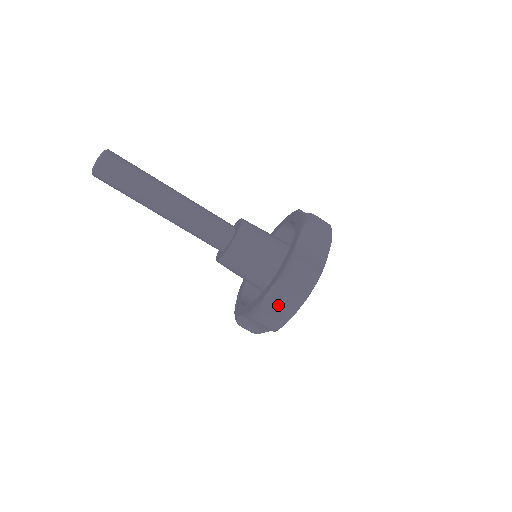
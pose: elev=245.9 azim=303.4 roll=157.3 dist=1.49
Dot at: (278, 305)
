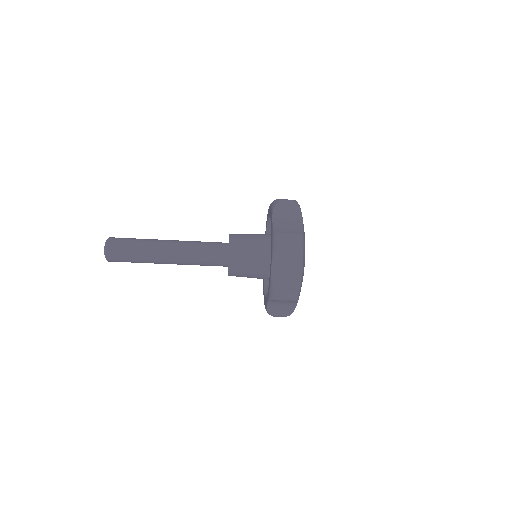
Dot at: (279, 308)
